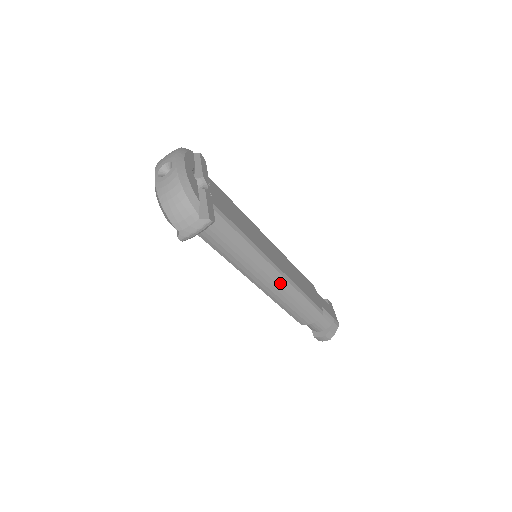
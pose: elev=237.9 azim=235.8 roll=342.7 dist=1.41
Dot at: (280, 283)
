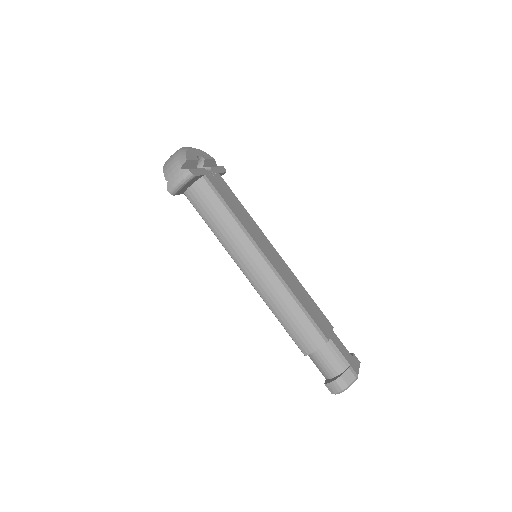
Dot at: (270, 278)
